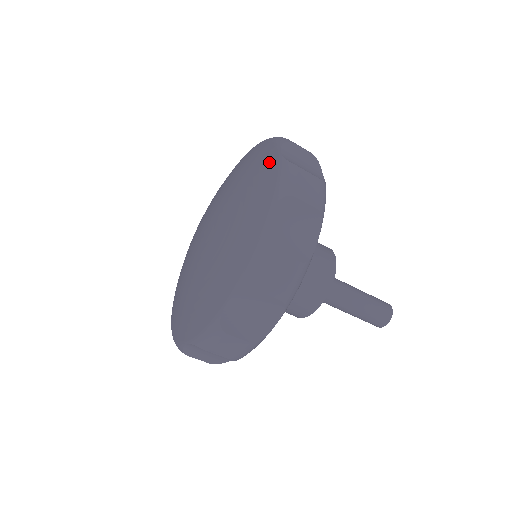
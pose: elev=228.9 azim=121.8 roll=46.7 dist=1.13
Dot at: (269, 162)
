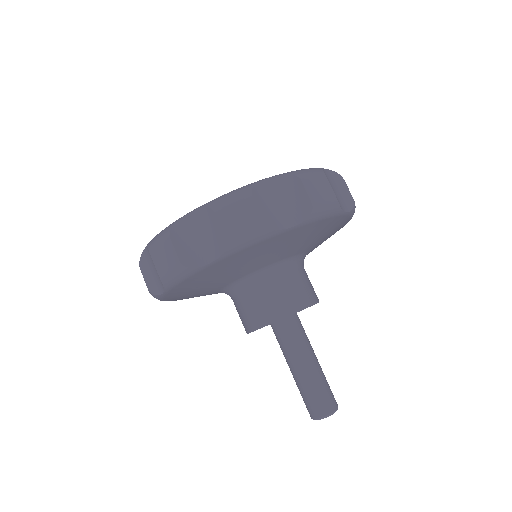
Dot at: occluded
